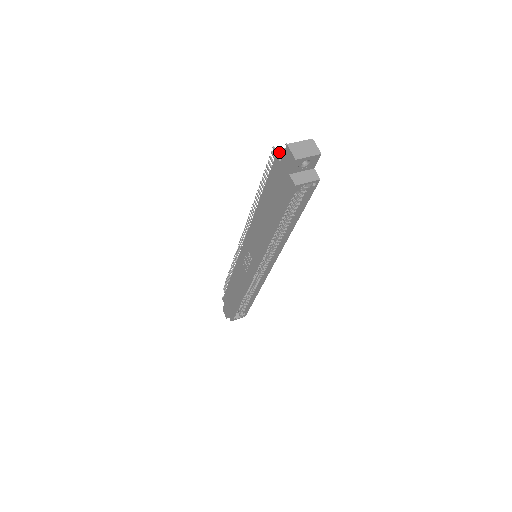
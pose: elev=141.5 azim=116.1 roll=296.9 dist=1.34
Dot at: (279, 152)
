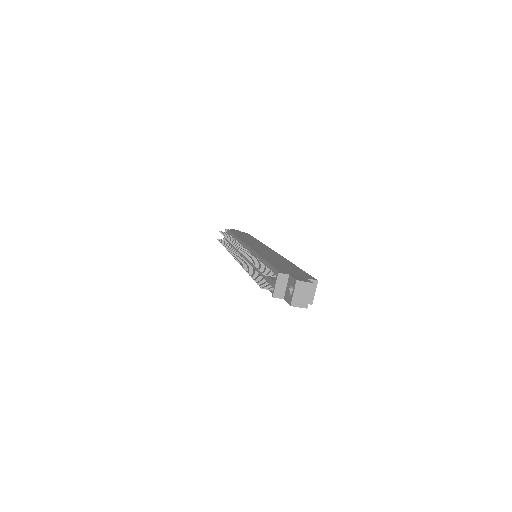
Dot at: (275, 294)
